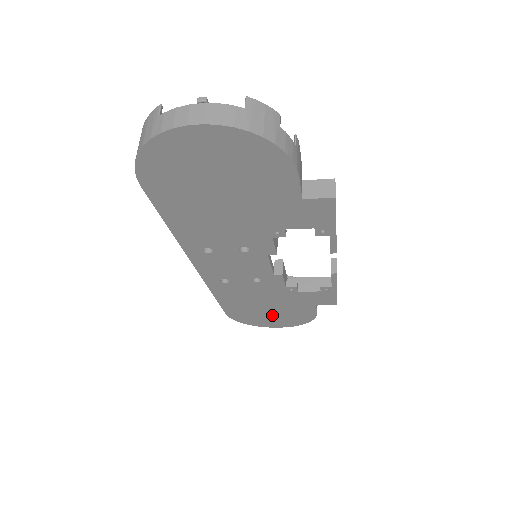
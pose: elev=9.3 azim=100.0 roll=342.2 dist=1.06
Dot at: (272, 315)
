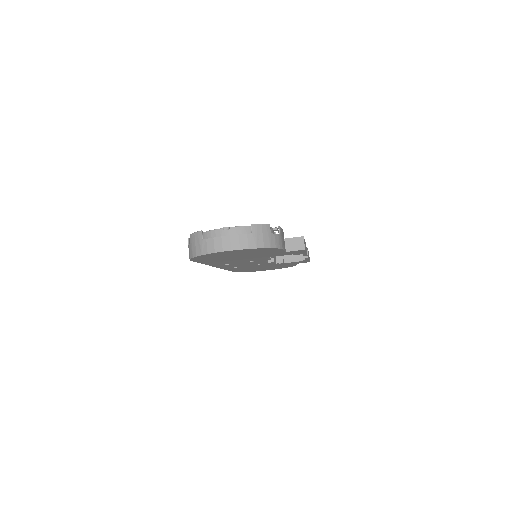
Dot at: (267, 268)
